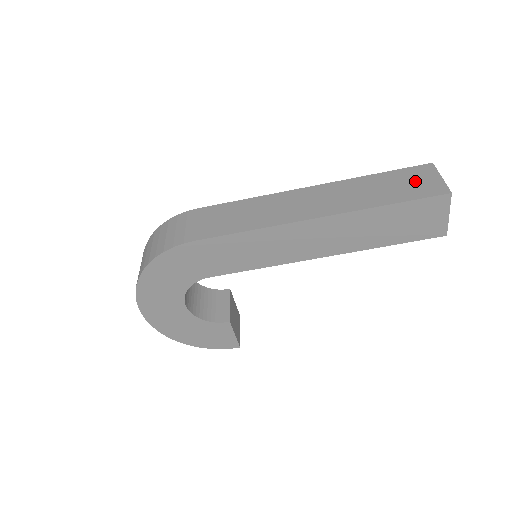
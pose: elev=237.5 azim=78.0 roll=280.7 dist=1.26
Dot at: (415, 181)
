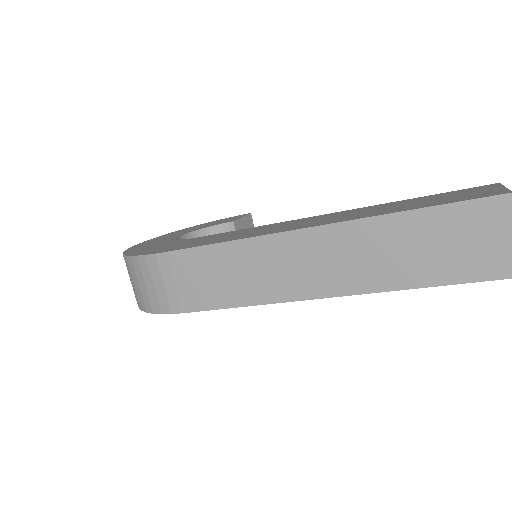
Dot at: (472, 240)
